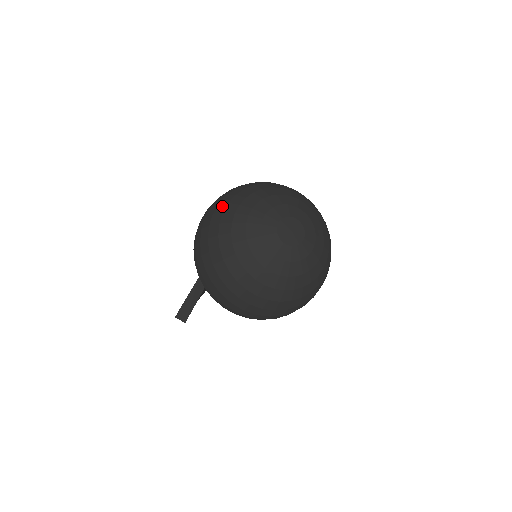
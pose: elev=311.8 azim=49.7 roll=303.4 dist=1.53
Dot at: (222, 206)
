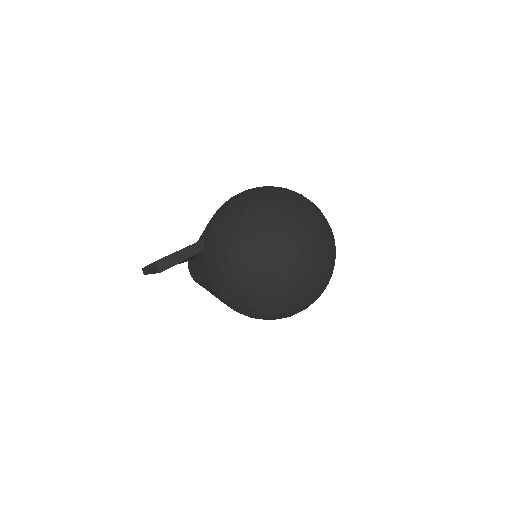
Dot at: (272, 190)
